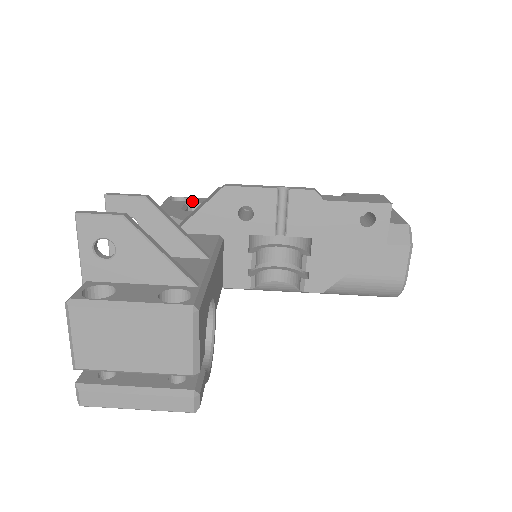
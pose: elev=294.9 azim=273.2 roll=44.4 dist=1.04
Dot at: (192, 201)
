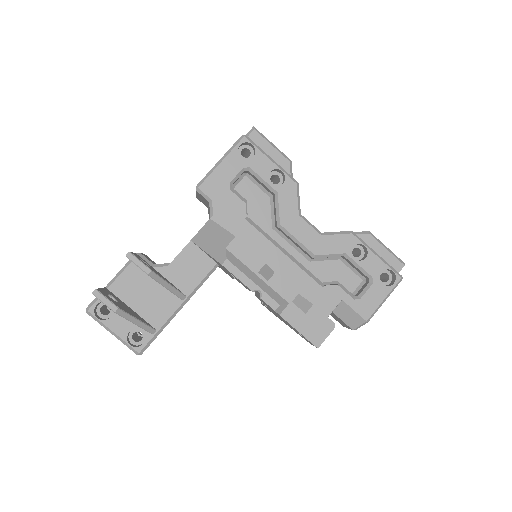
Dot at: (253, 165)
